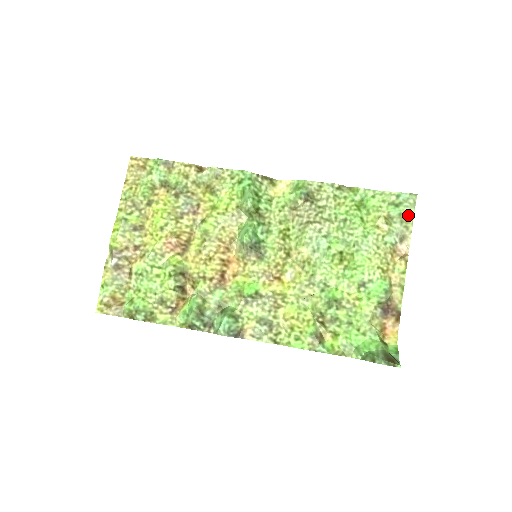
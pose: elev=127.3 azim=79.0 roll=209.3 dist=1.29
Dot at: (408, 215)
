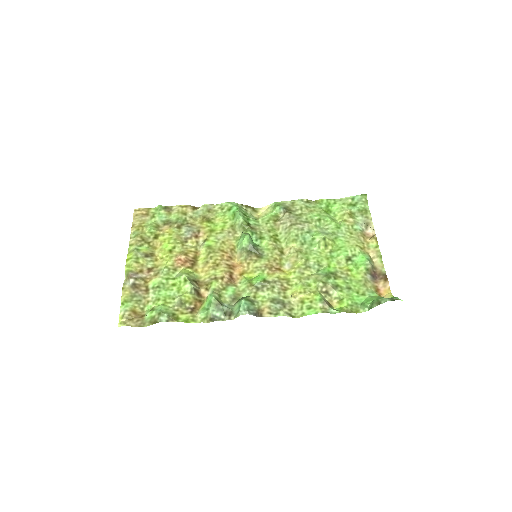
Dot at: (365, 209)
